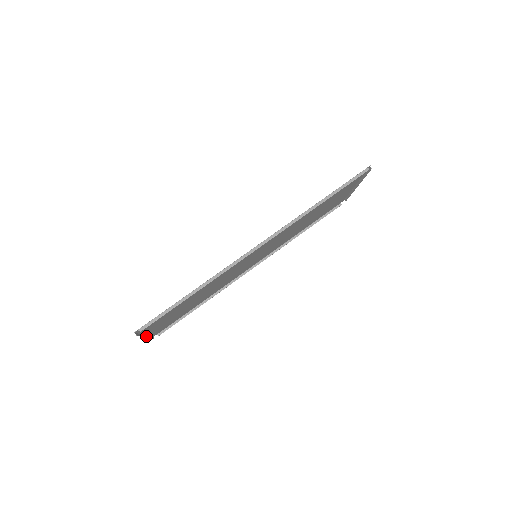
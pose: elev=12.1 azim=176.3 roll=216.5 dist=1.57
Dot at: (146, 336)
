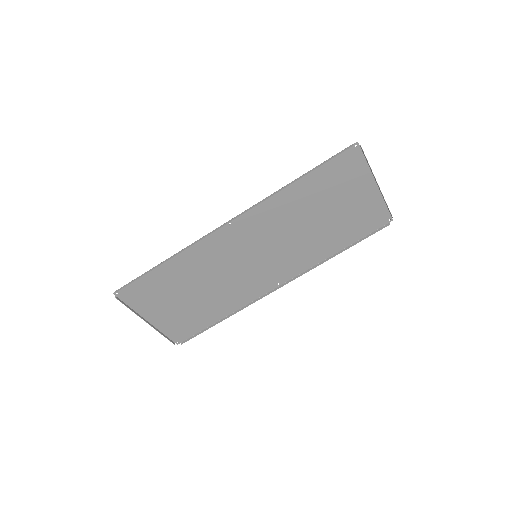
Dot at: (148, 323)
